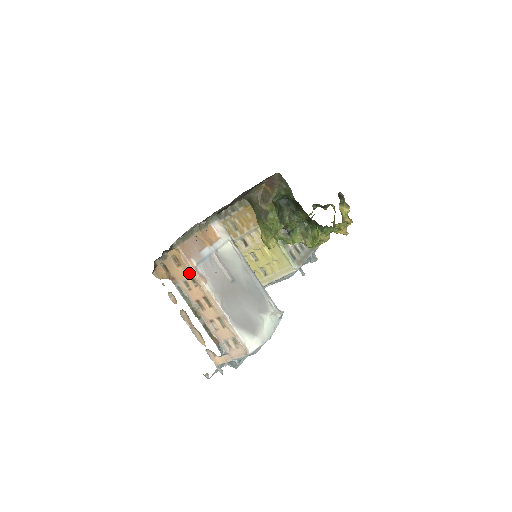
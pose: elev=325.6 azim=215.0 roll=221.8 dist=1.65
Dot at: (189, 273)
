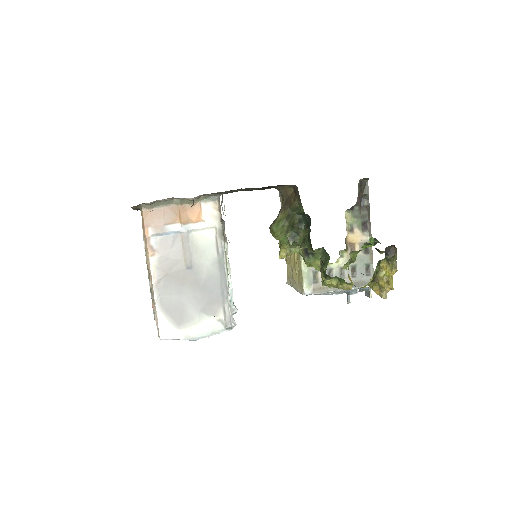
Dot at: occluded
